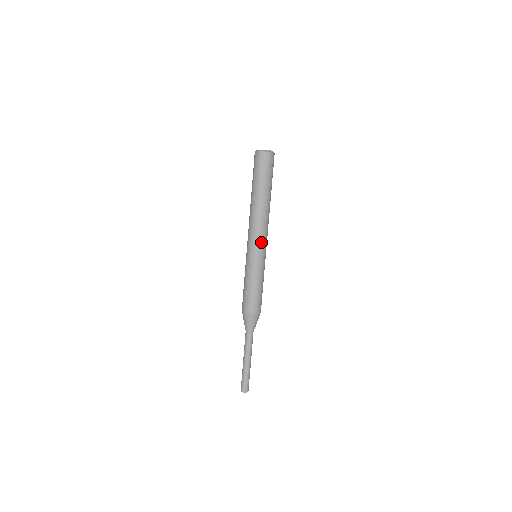
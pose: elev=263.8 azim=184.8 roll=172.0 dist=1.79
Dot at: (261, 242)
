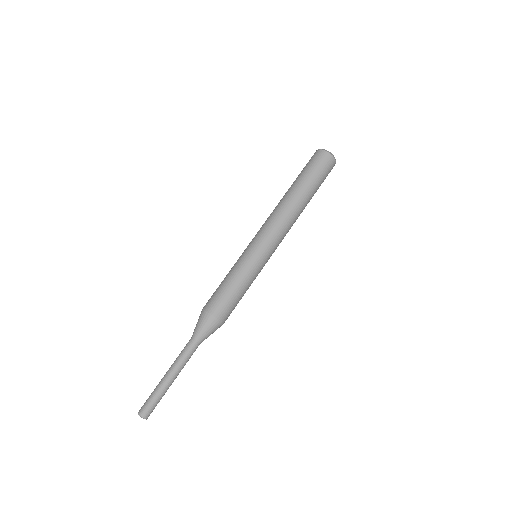
Dot at: (277, 246)
